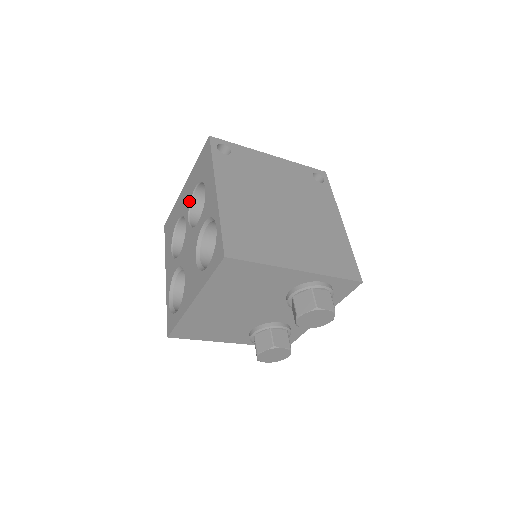
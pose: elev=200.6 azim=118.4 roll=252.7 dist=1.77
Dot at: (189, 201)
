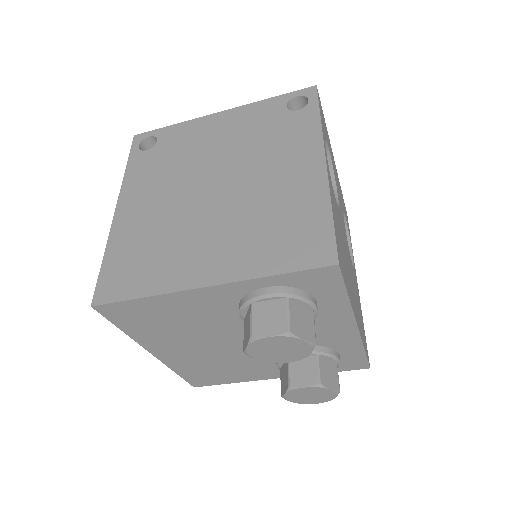
Dot at: occluded
